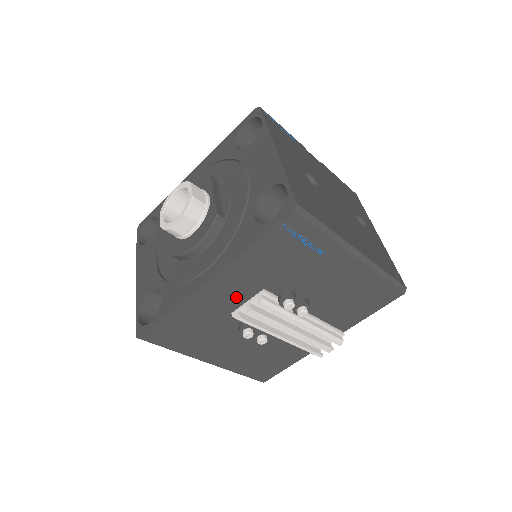
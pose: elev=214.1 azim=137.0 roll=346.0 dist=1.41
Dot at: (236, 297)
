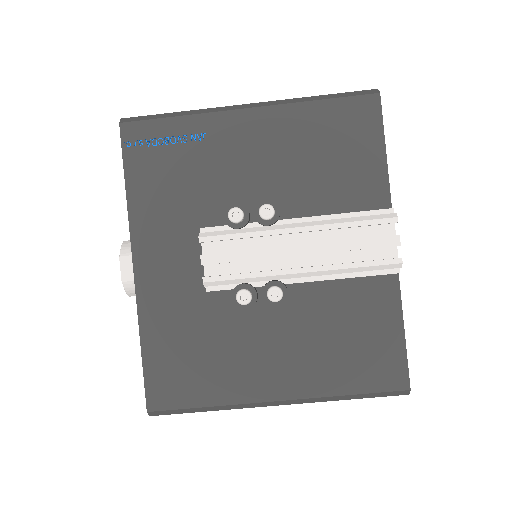
Dot at: (185, 264)
